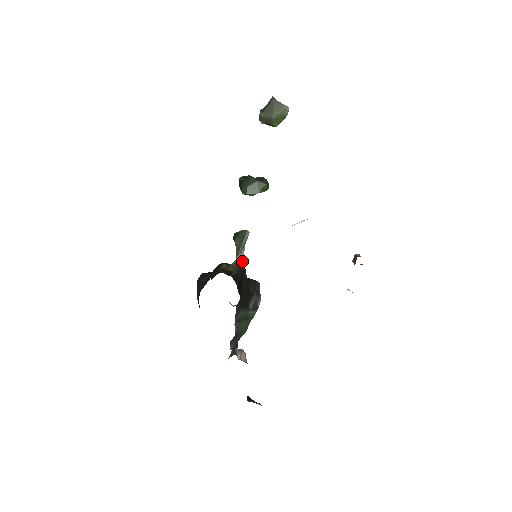
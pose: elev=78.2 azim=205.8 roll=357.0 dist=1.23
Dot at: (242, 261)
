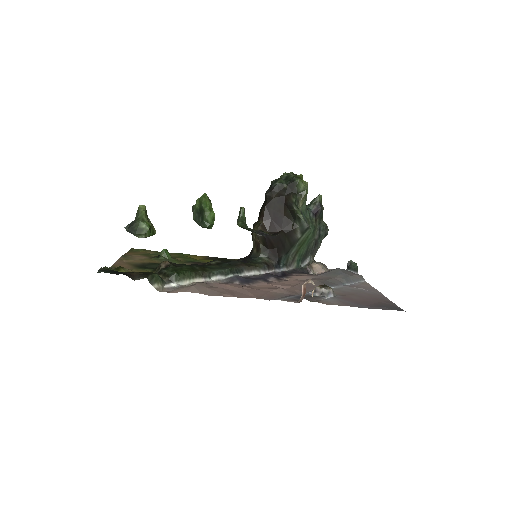
Dot at: (259, 234)
